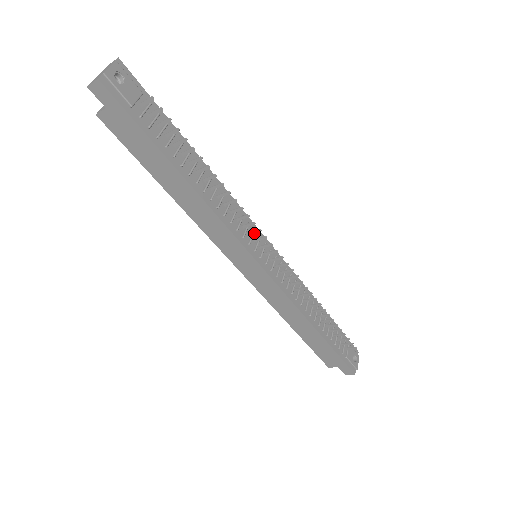
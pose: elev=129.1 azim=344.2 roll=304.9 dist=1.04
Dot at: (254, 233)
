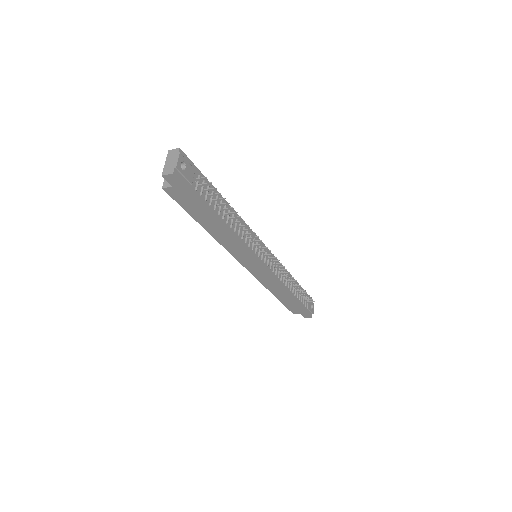
Dot at: (259, 245)
